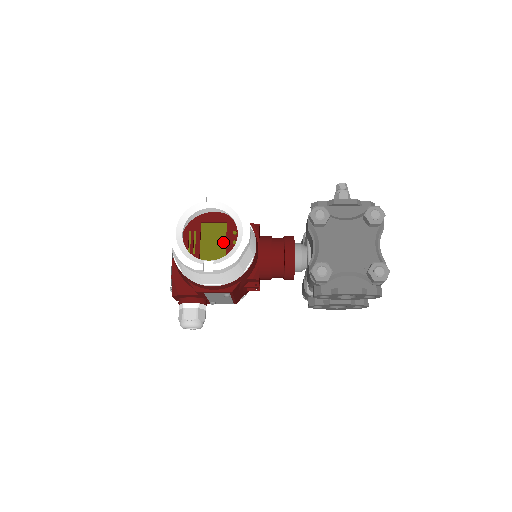
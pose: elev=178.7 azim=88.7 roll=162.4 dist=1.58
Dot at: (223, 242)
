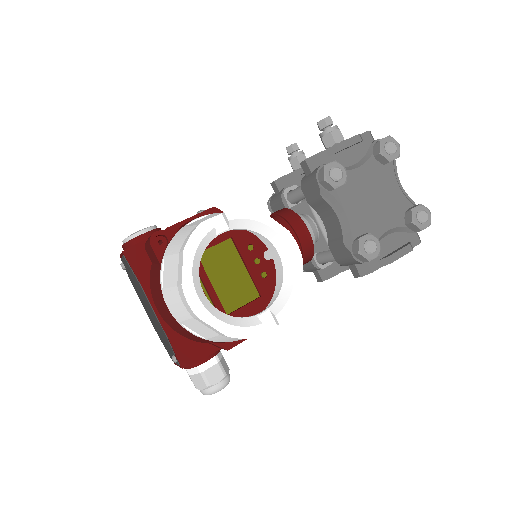
Dot at: (240, 268)
